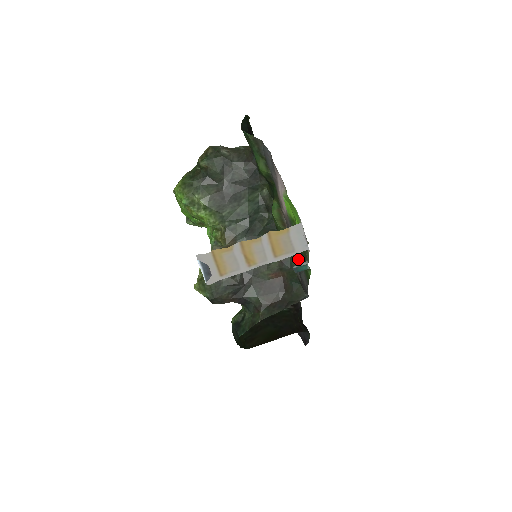
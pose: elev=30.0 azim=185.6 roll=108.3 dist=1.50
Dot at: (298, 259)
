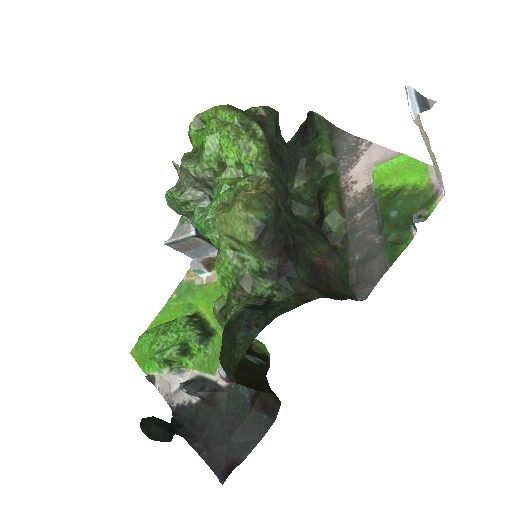
Dot at: (363, 246)
